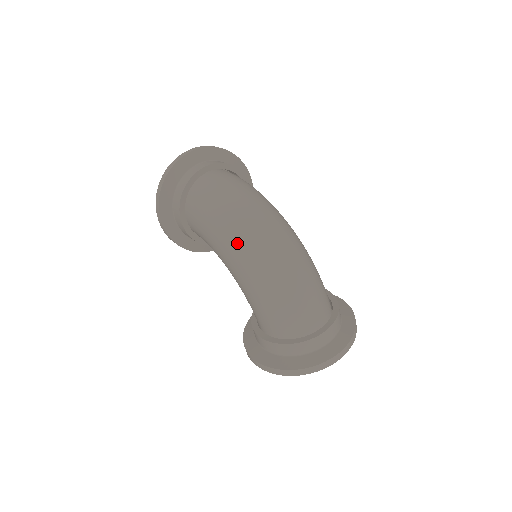
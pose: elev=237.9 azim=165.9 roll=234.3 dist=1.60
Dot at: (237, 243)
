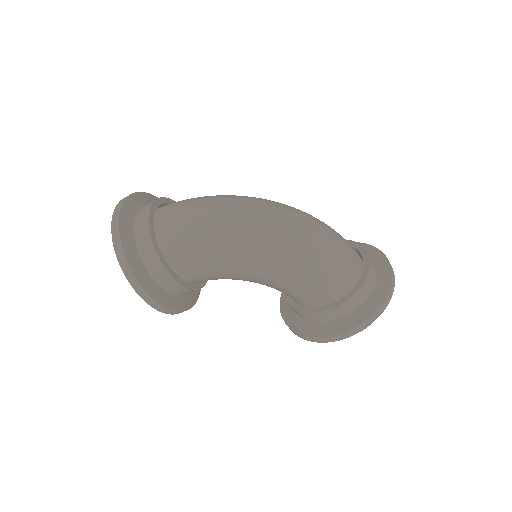
Dot at: (256, 237)
